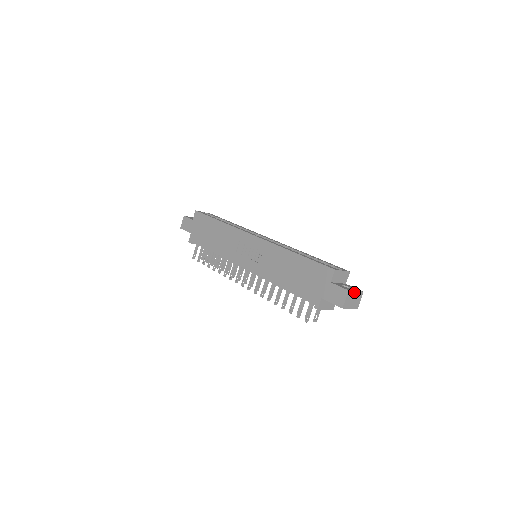
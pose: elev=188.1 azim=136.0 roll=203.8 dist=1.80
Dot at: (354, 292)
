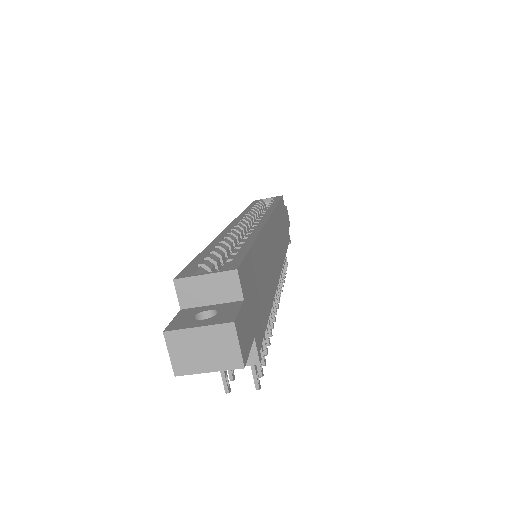
Dot at: (192, 331)
